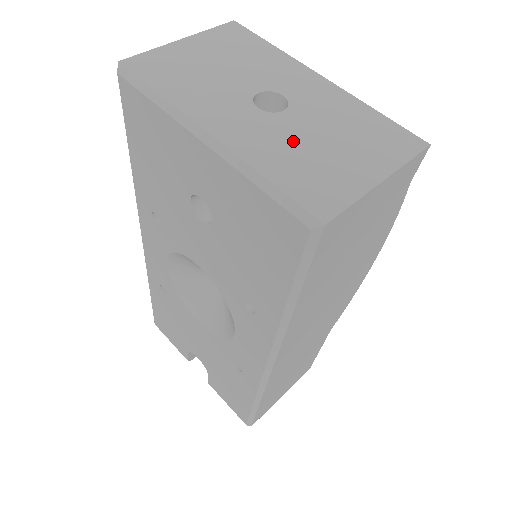
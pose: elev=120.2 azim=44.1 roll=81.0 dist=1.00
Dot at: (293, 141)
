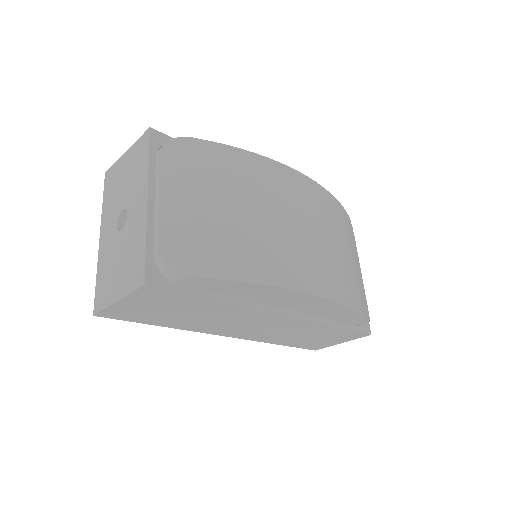
Dot at: (112, 256)
